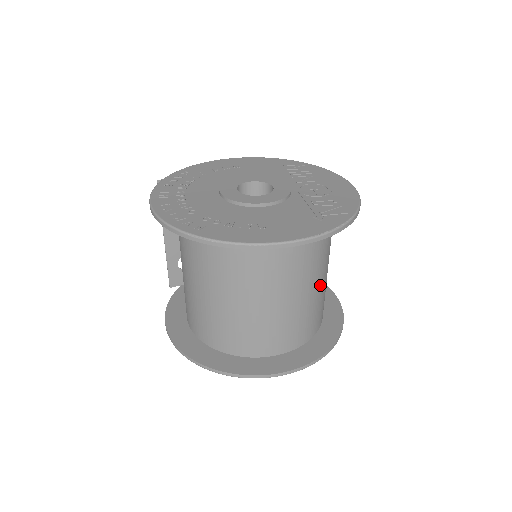
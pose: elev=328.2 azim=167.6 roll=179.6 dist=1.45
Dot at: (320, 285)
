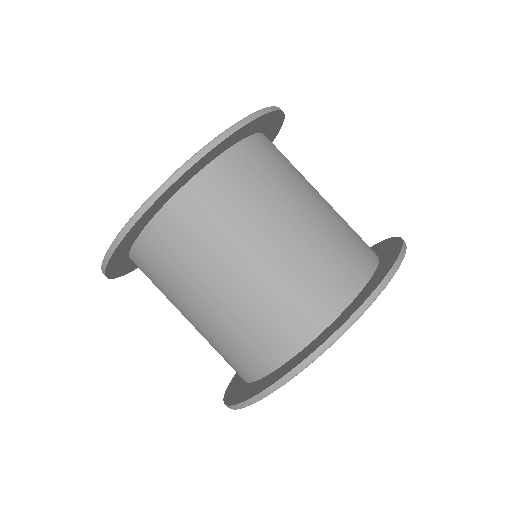
Dot at: (297, 230)
